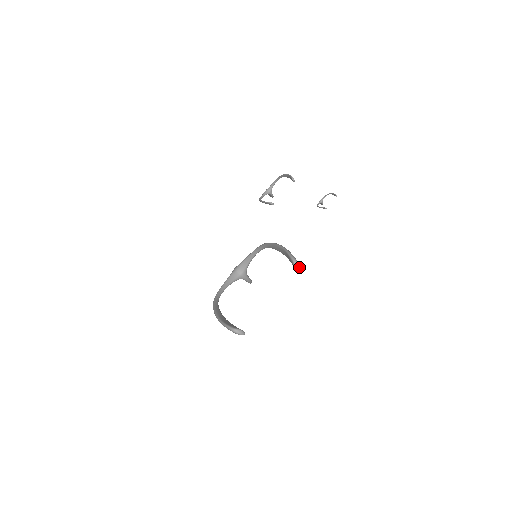
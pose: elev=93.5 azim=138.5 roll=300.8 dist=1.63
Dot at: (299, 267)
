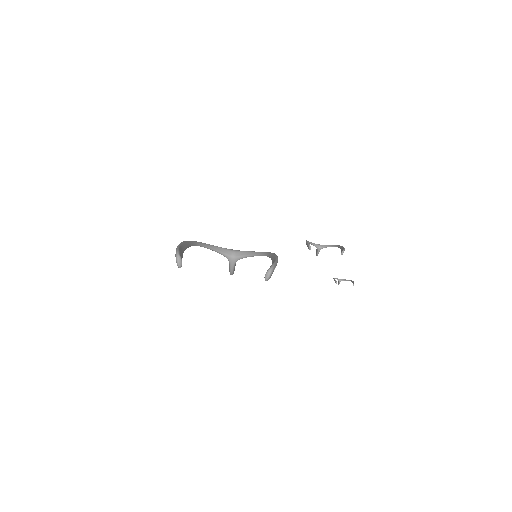
Dot at: (269, 276)
